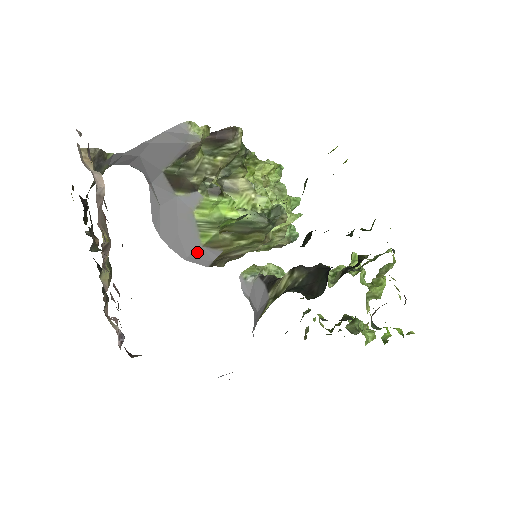
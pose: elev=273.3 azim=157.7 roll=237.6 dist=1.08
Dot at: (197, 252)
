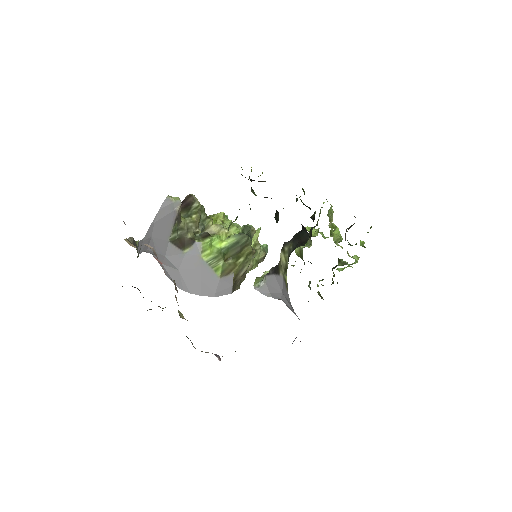
Dot at: (219, 285)
